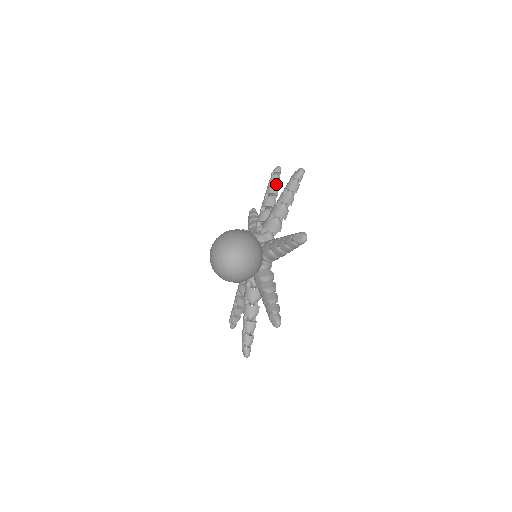
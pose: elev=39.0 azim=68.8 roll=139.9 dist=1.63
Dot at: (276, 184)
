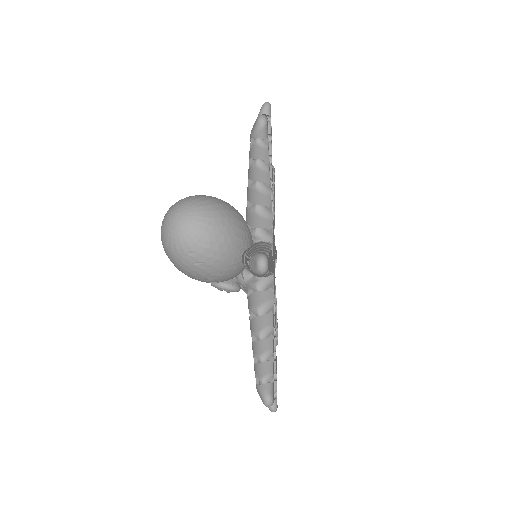
Dot at: occluded
